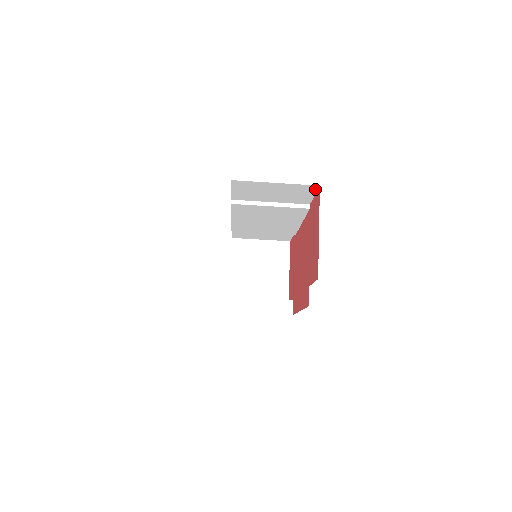
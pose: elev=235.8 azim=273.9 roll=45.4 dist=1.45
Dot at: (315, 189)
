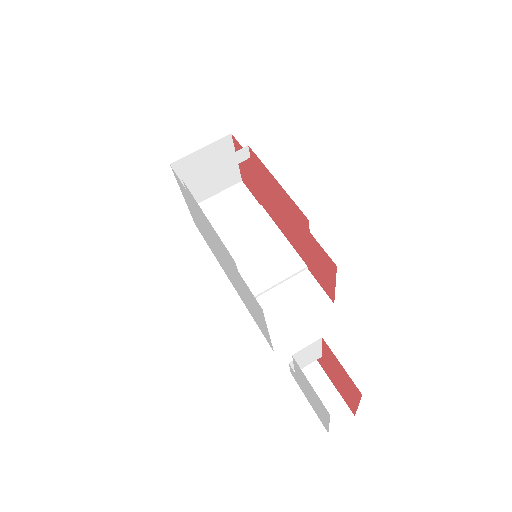
Dot at: (244, 187)
